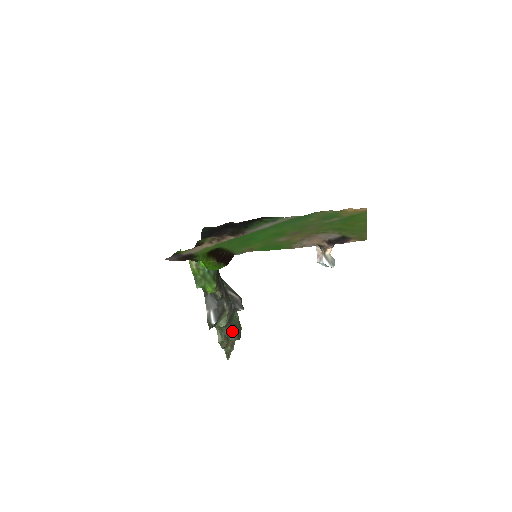
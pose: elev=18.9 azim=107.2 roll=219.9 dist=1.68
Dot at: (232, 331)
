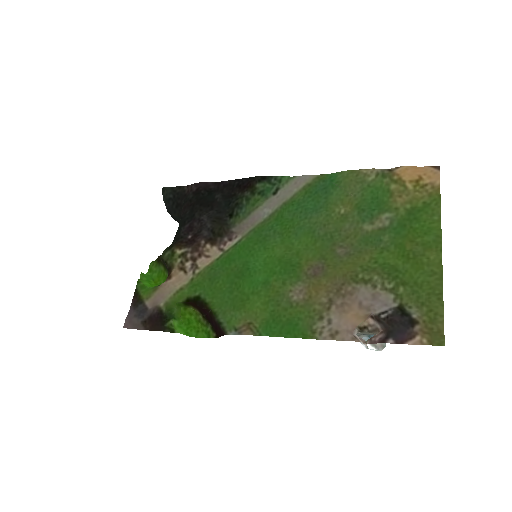
Dot at: occluded
